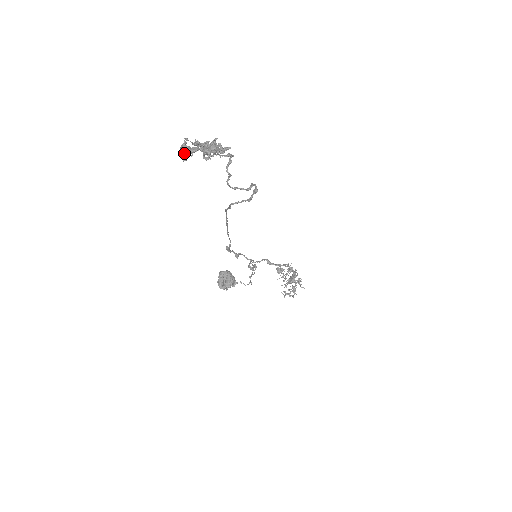
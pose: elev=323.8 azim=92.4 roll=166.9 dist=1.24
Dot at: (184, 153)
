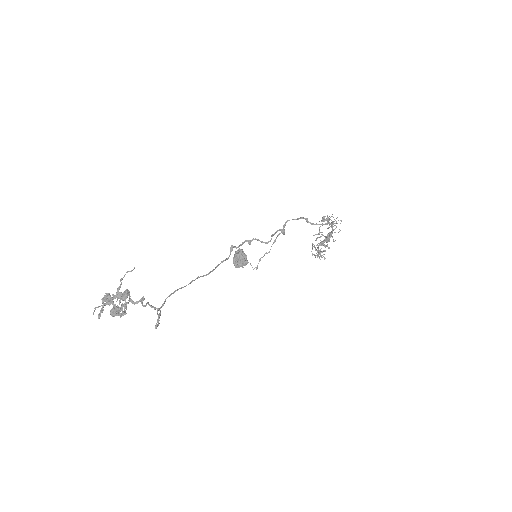
Dot at: (102, 308)
